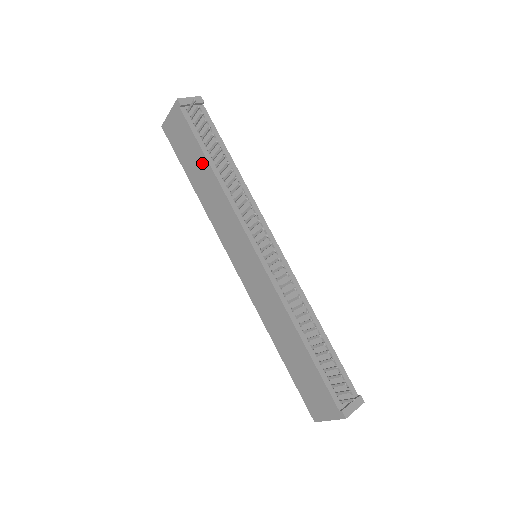
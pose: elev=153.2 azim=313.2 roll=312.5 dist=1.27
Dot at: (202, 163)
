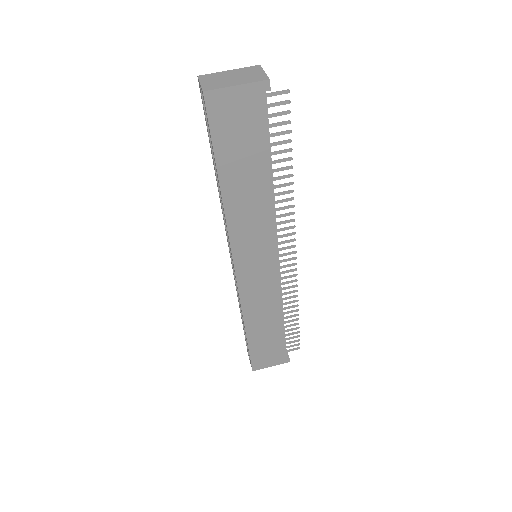
Dot at: (260, 167)
